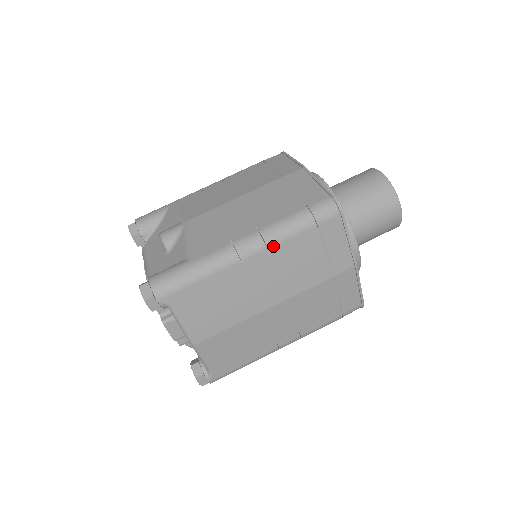
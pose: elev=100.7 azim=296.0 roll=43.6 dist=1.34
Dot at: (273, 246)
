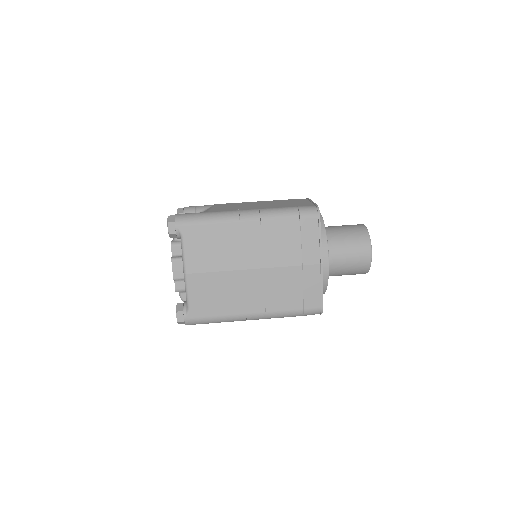
Dot at: (265, 220)
